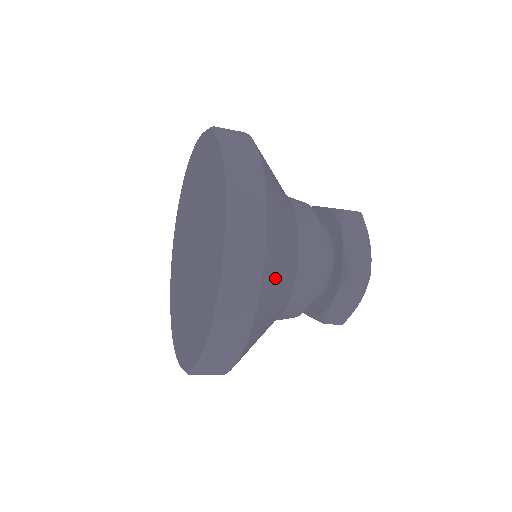
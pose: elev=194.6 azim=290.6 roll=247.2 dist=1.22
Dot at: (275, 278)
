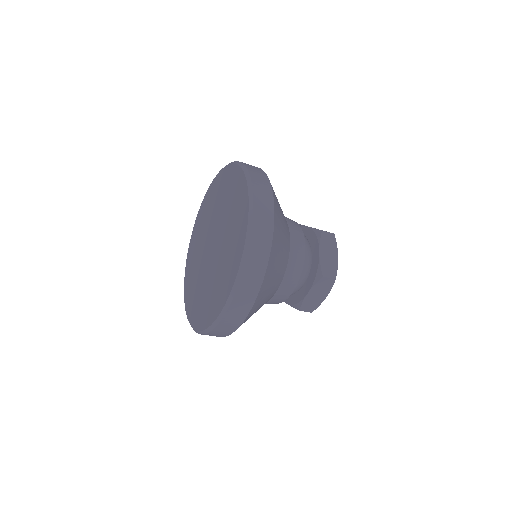
Dot at: (276, 197)
